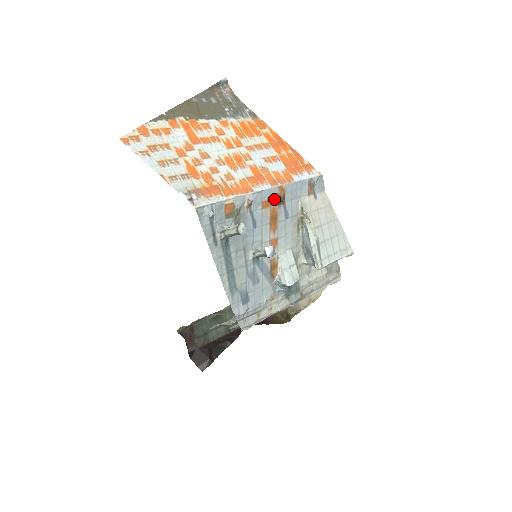
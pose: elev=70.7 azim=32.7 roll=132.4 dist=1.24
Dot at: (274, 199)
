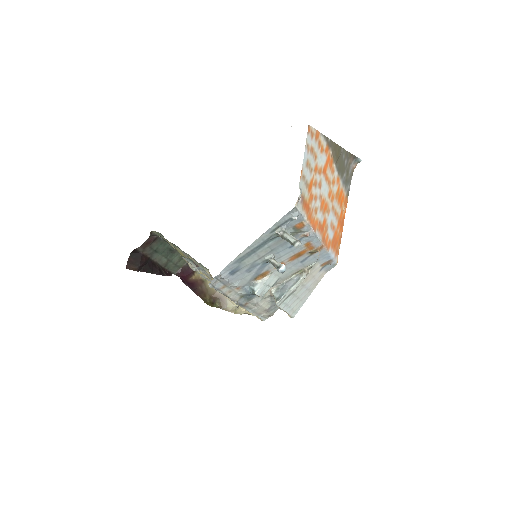
Dot at: (313, 247)
